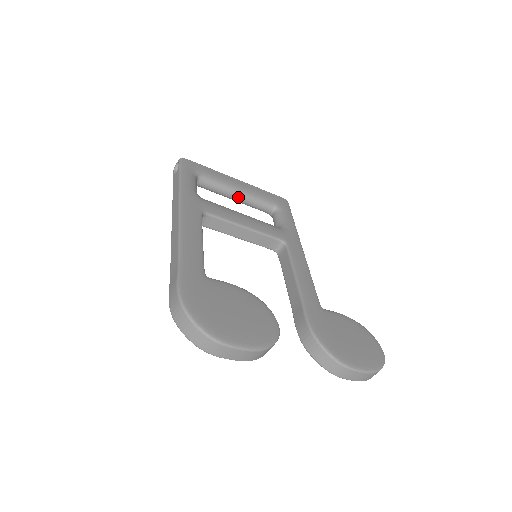
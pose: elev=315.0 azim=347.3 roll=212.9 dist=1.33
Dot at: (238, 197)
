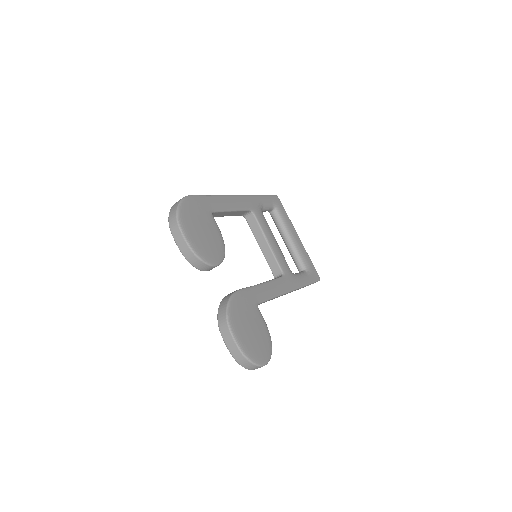
Dot at: (288, 242)
